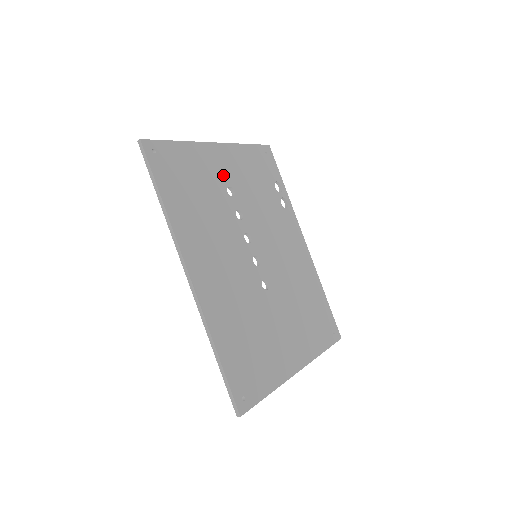
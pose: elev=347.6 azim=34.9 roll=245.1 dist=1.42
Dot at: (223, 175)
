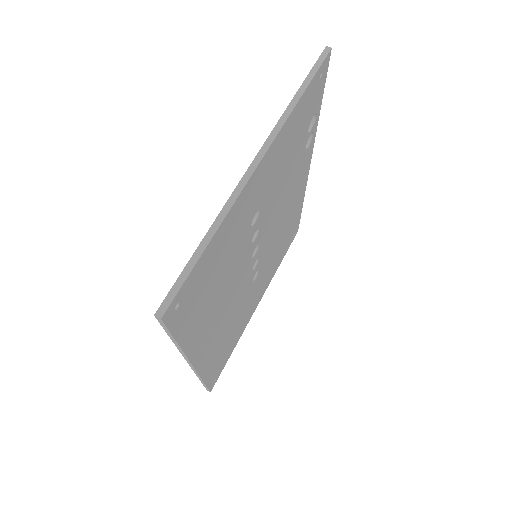
Dot at: (253, 207)
